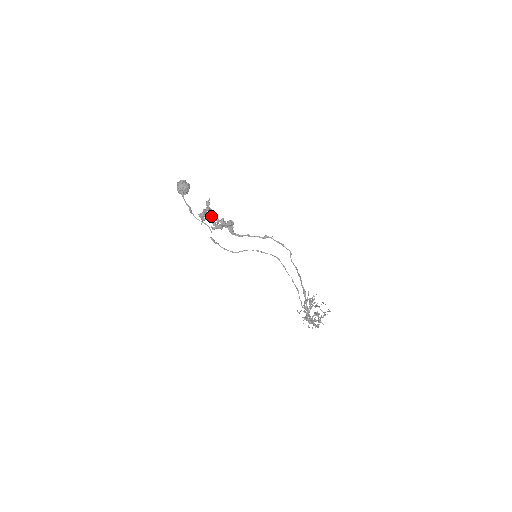
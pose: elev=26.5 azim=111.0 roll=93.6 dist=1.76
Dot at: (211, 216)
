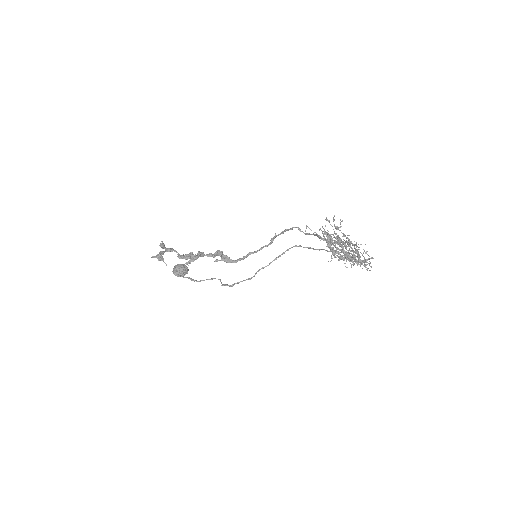
Dot at: occluded
